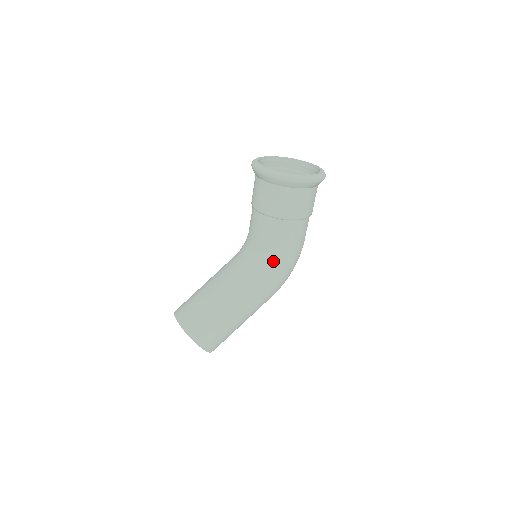
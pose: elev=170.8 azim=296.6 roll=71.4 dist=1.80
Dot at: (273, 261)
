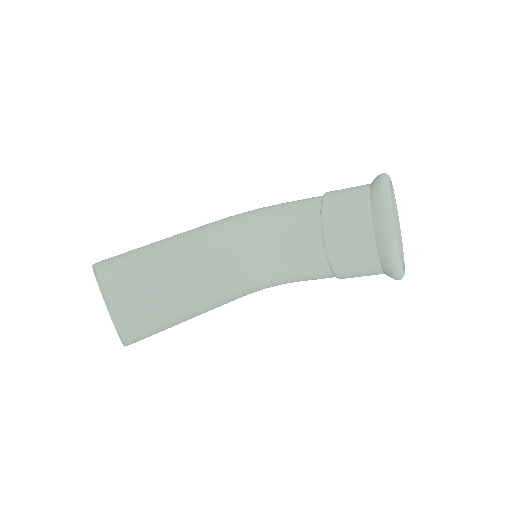
Dot at: (276, 285)
